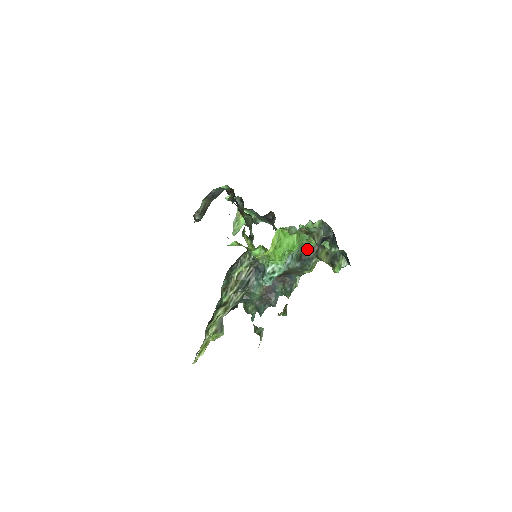
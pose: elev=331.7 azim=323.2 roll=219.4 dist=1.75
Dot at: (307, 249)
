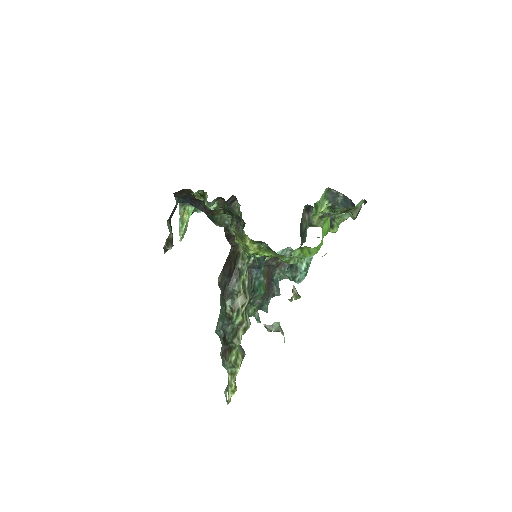
Dot at: (302, 222)
